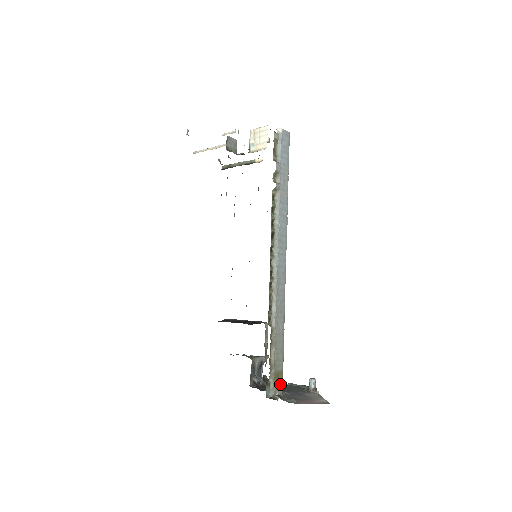
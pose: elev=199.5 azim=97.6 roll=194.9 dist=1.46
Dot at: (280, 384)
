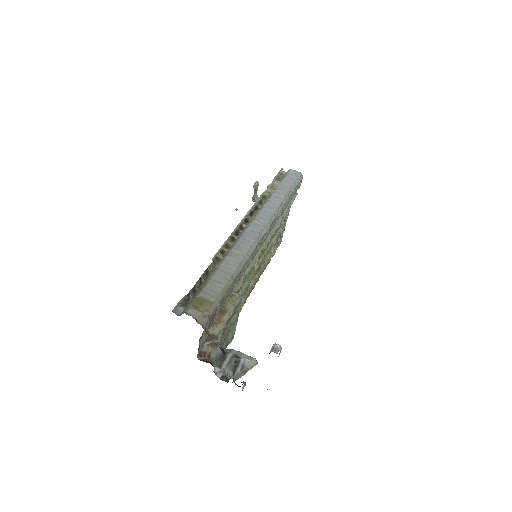
Dot at: (202, 311)
